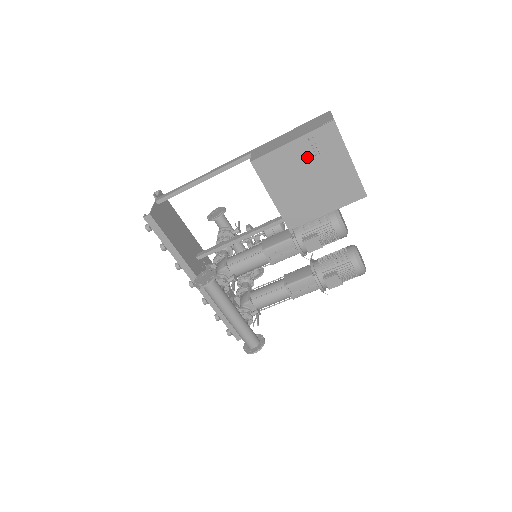
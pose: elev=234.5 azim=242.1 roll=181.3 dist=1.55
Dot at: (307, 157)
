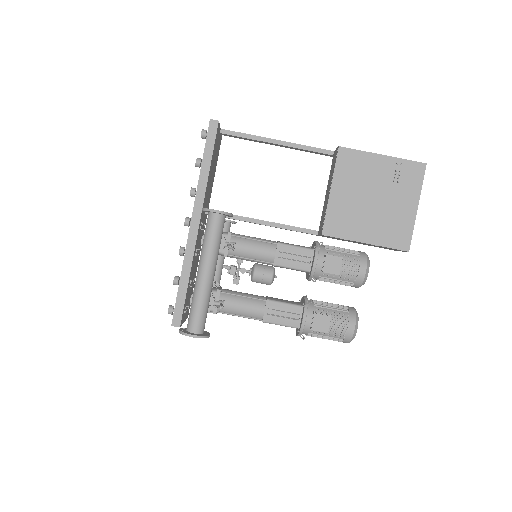
Dot at: (385, 177)
